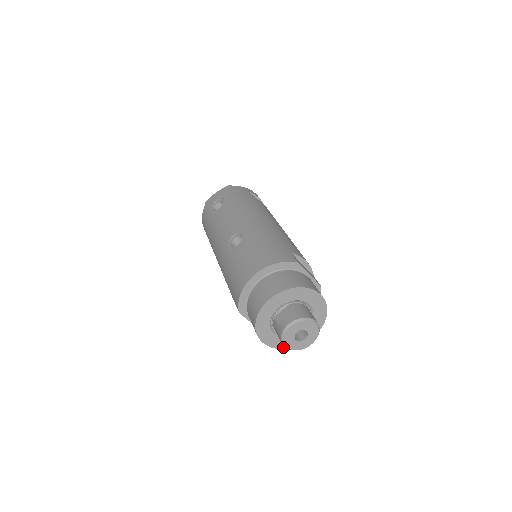
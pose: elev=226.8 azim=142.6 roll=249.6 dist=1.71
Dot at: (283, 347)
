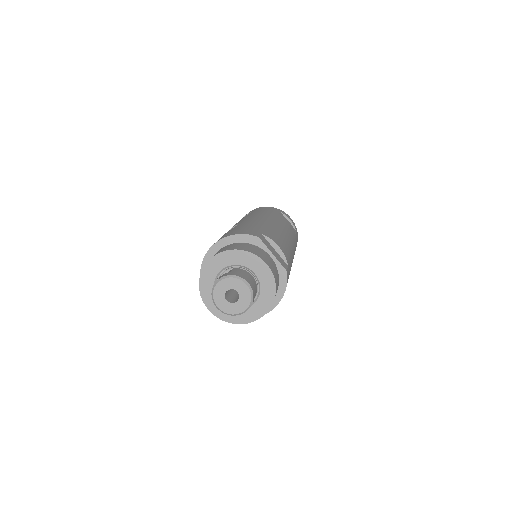
Dot at: (230, 320)
